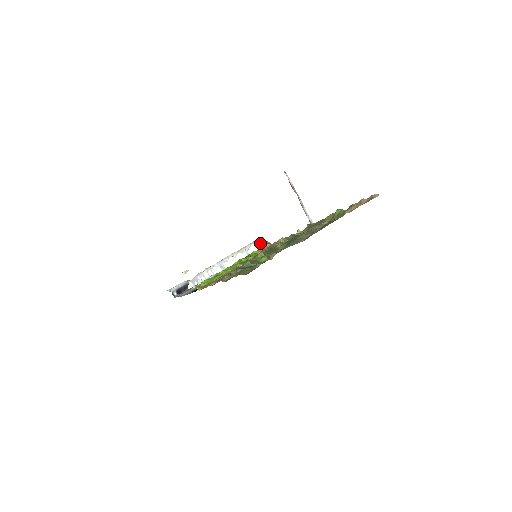
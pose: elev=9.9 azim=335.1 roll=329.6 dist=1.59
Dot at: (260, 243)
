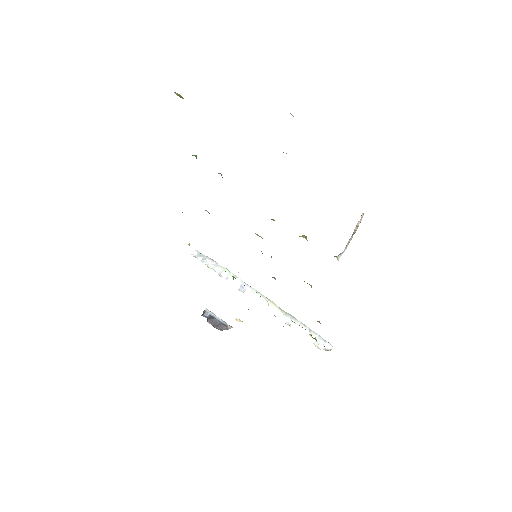
Dot at: (320, 342)
